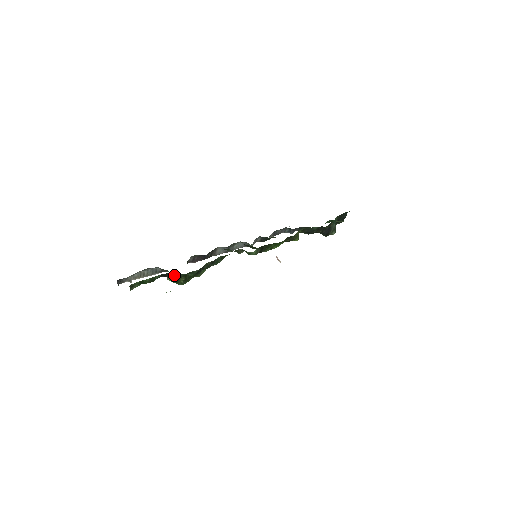
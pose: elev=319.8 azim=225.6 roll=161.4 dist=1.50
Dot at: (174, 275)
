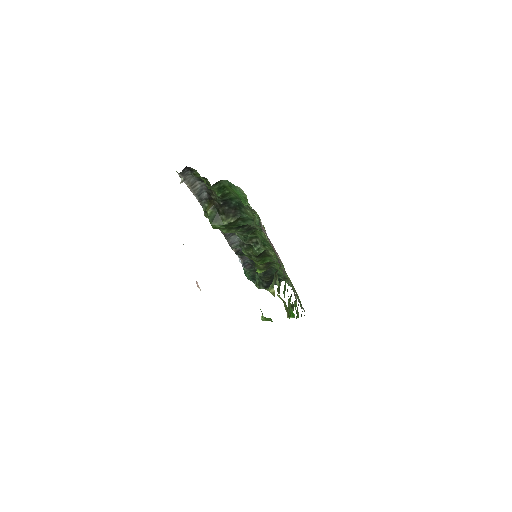
Dot at: (230, 210)
